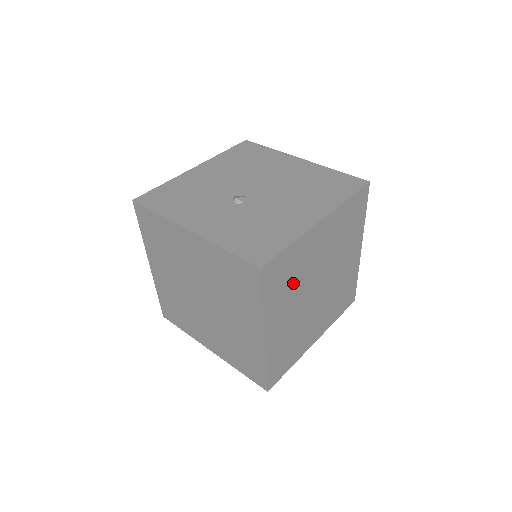
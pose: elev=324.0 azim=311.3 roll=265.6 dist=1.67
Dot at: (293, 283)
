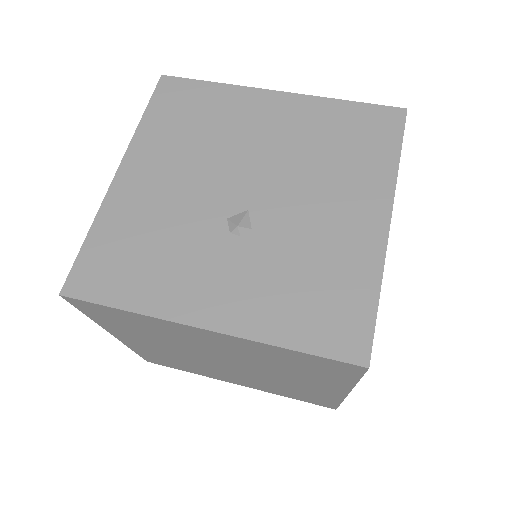
Dot at: occluded
